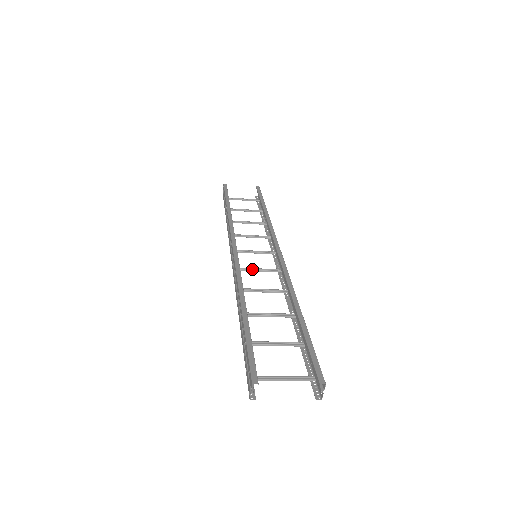
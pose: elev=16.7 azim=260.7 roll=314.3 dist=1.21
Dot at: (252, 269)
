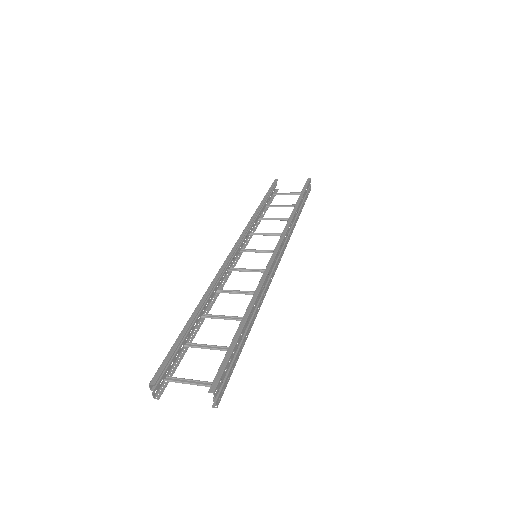
Dot at: (246, 270)
